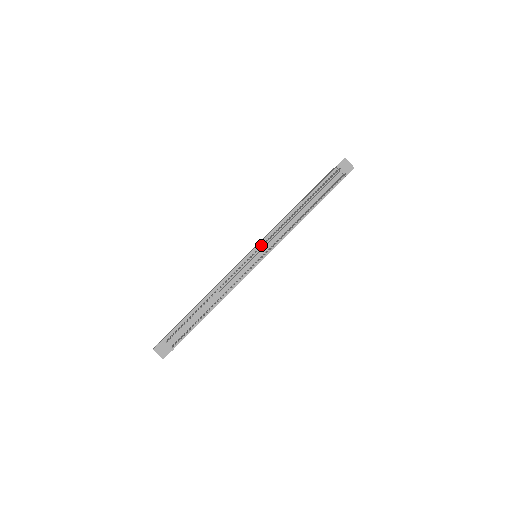
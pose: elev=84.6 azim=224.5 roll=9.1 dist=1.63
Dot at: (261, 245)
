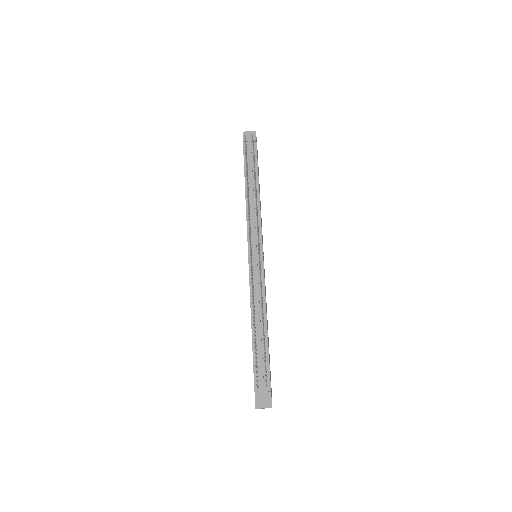
Dot at: occluded
